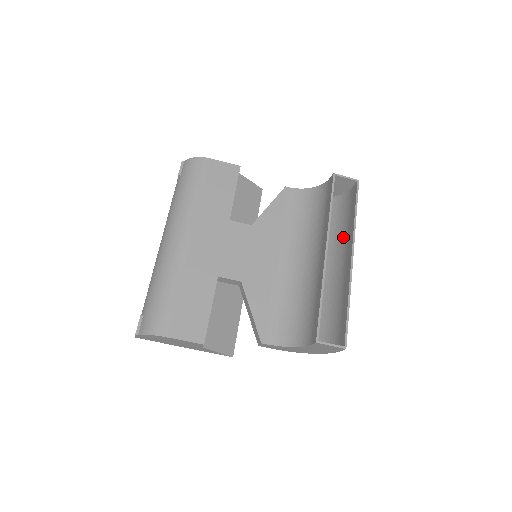
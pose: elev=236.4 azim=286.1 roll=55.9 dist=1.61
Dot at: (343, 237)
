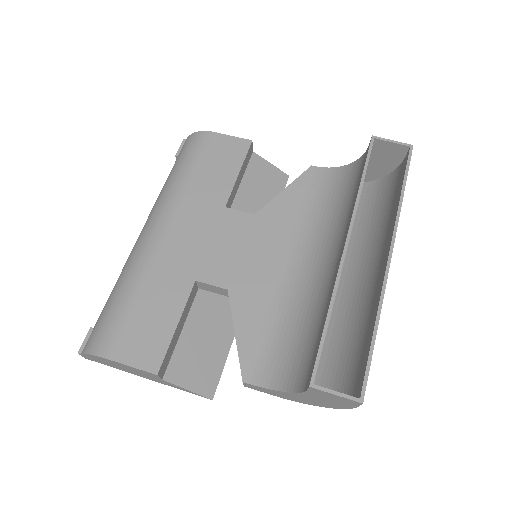
Dot at: (385, 229)
